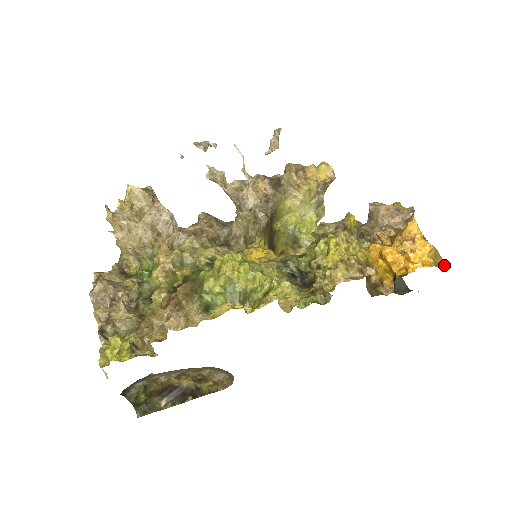
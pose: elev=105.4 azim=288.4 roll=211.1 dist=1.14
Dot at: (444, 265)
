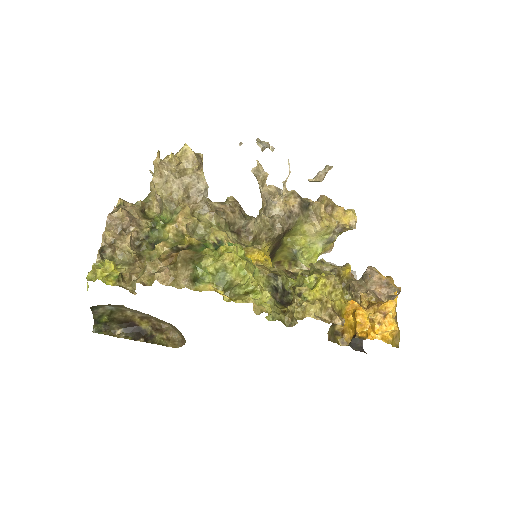
Dot at: (398, 347)
